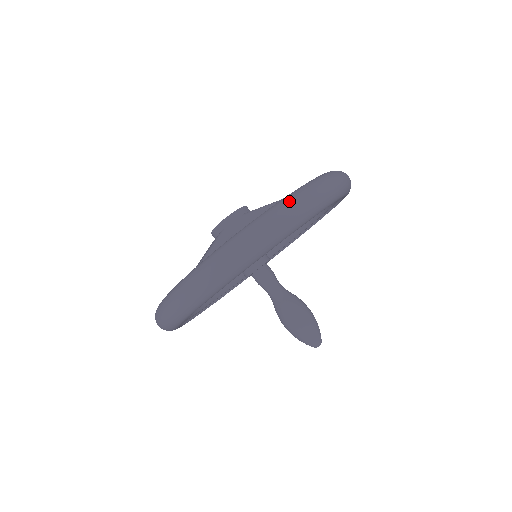
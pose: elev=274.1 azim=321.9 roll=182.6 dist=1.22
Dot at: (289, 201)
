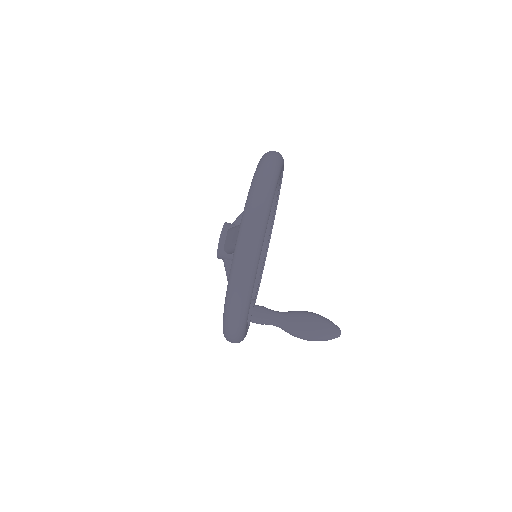
Dot at: occluded
